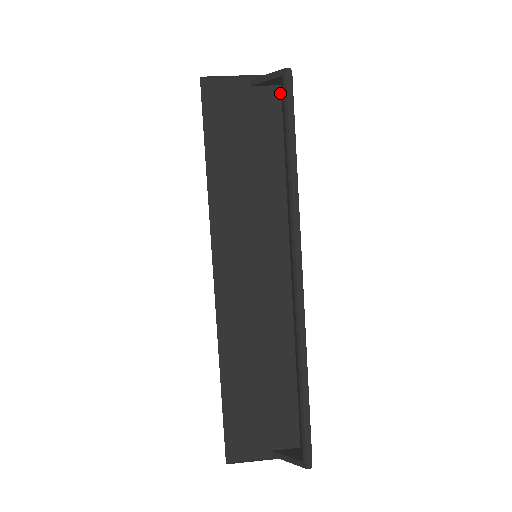
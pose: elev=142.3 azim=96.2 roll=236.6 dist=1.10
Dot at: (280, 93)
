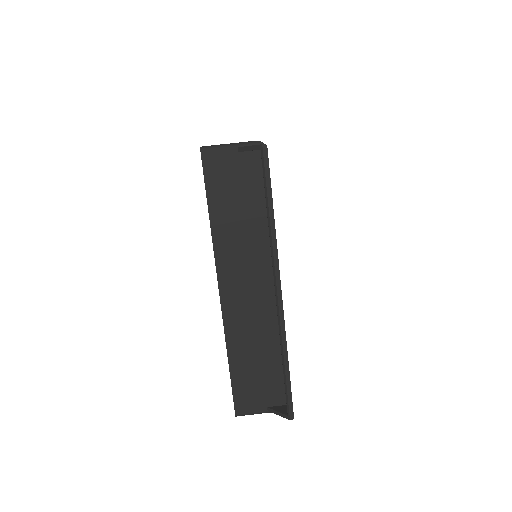
Dot at: occluded
